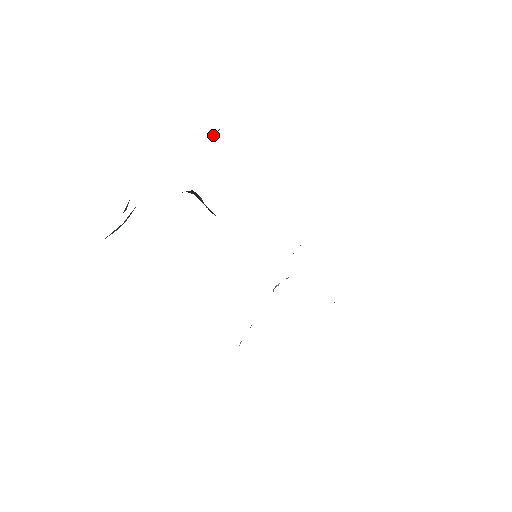
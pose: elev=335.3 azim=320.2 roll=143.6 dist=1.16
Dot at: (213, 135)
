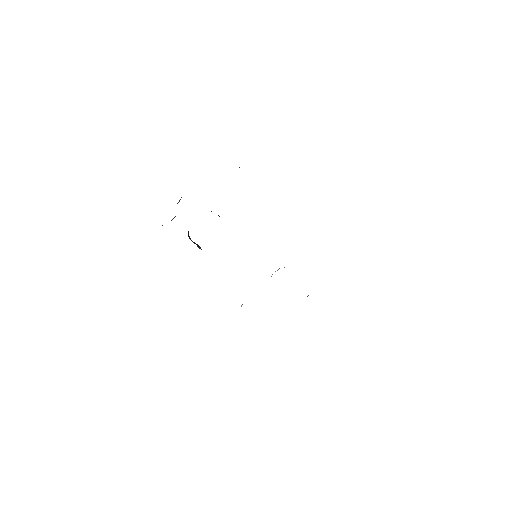
Dot at: occluded
